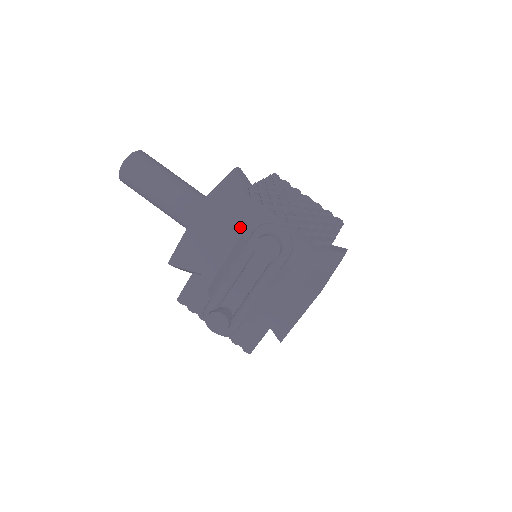
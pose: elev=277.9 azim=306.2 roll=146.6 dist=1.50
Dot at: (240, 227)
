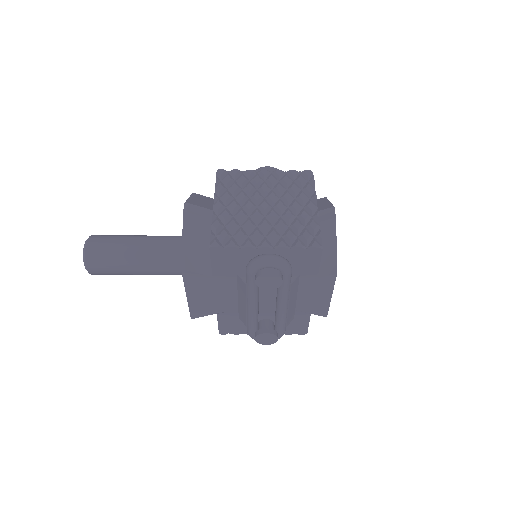
Dot at: (230, 270)
